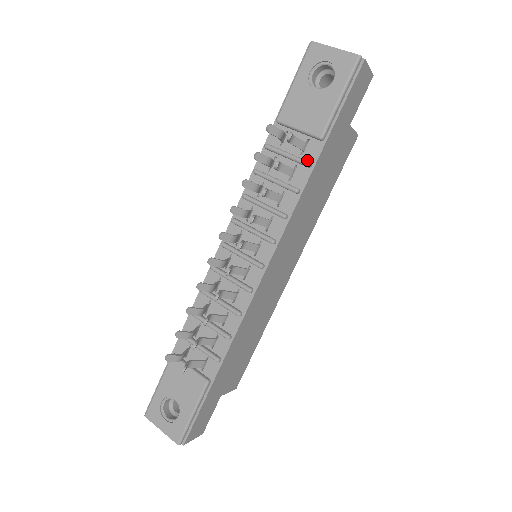
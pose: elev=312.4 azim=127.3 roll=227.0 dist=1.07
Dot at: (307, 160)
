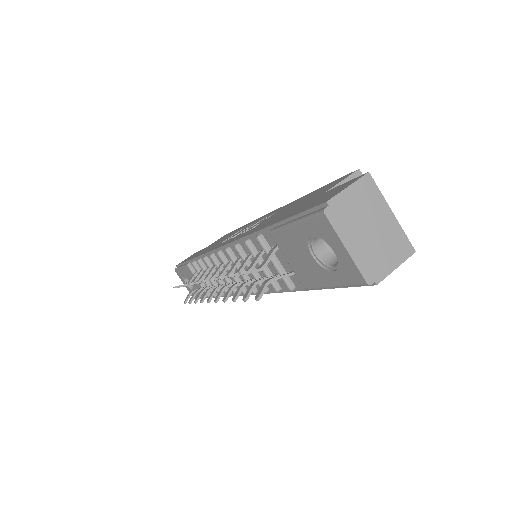
Dot at: (292, 281)
